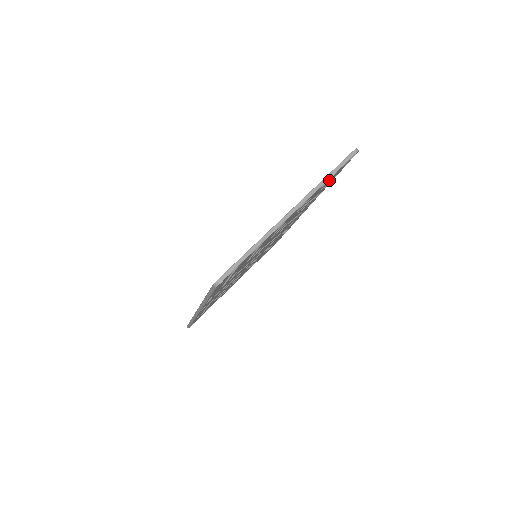
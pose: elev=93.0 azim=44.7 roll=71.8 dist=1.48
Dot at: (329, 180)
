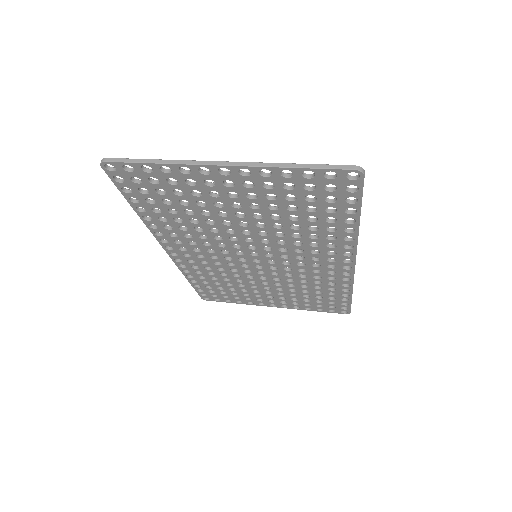
Dot at: (315, 188)
